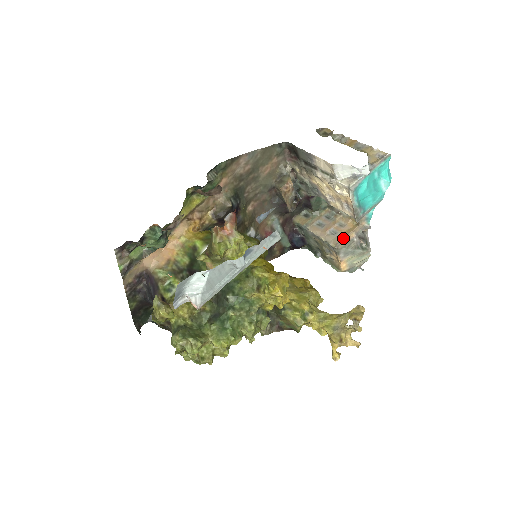
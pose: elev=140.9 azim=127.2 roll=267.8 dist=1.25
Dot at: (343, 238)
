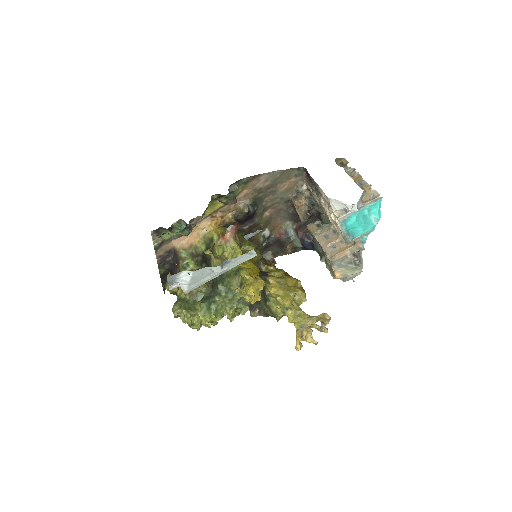
Dot at: (338, 253)
